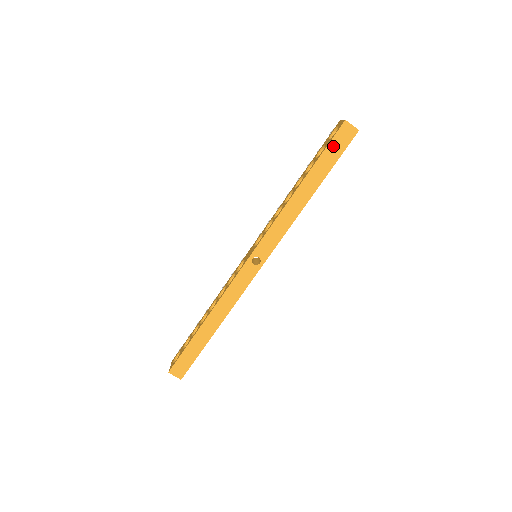
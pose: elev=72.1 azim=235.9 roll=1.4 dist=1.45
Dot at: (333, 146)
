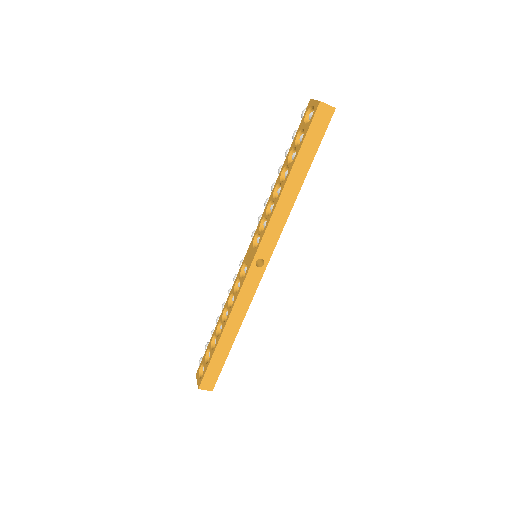
Dot at: (313, 131)
